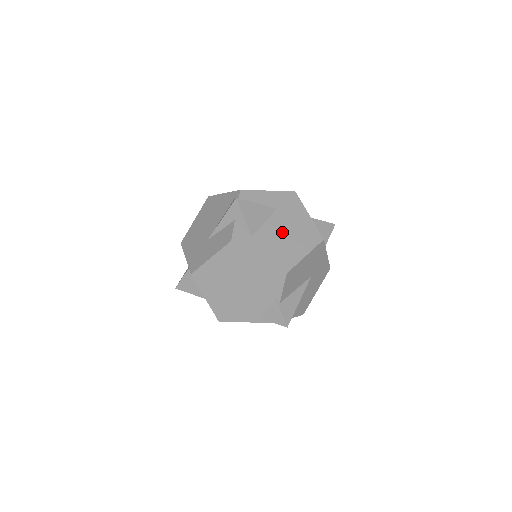
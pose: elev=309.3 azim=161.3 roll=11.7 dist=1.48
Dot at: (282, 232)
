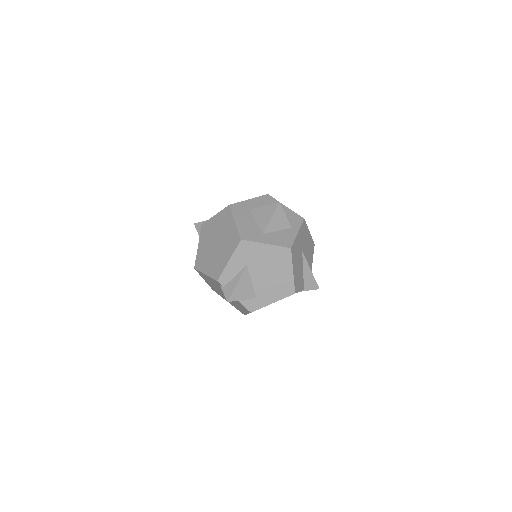
Dot at: (266, 275)
